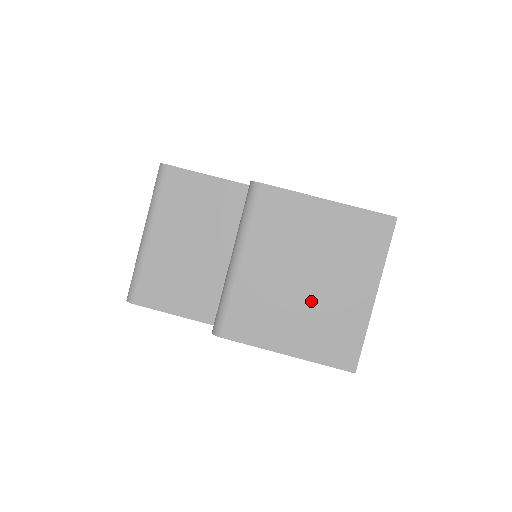
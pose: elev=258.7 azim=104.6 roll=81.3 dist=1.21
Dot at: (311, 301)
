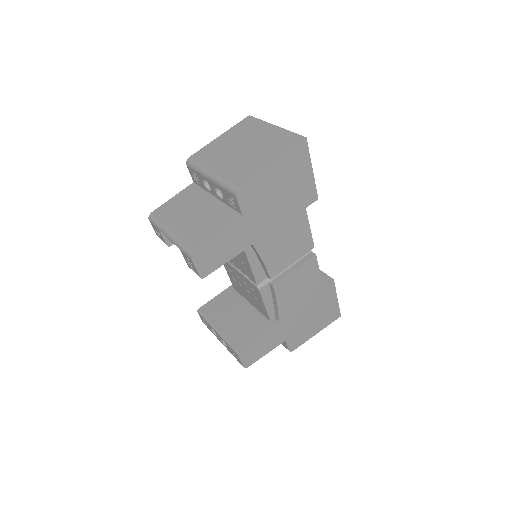
Dot at: (256, 148)
